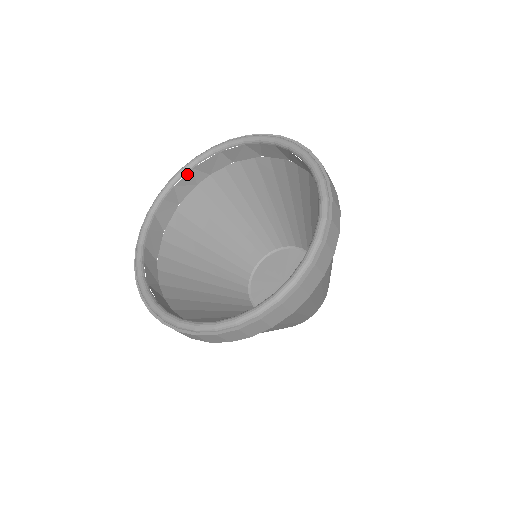
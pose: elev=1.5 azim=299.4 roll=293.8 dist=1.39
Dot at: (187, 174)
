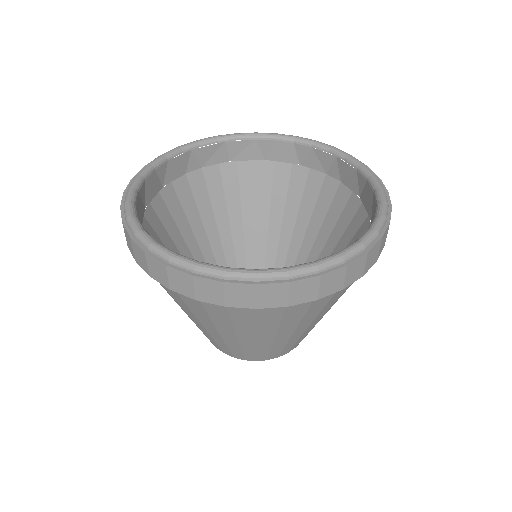
Dot at: (184, 154)
